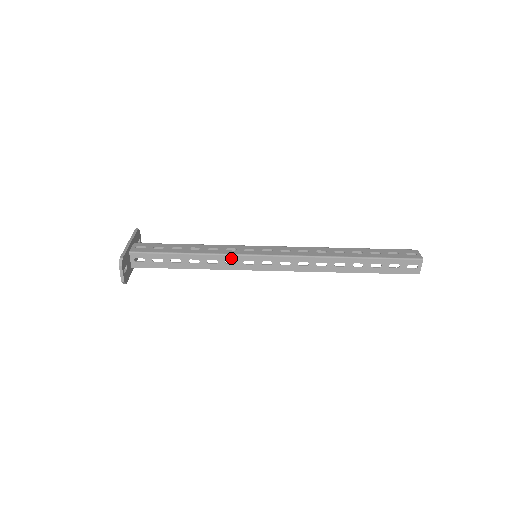
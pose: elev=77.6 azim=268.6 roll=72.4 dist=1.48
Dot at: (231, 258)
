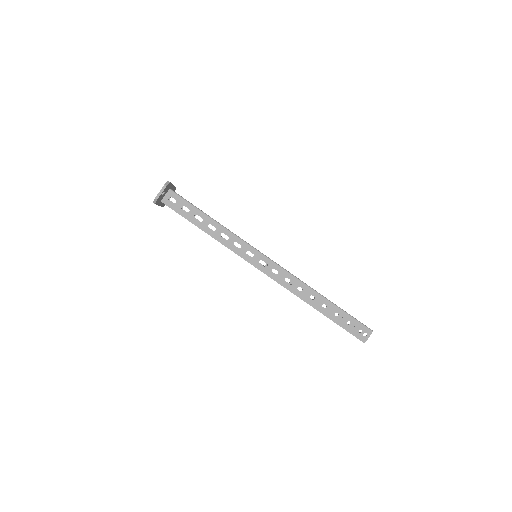
Dot at: (240, 242)
